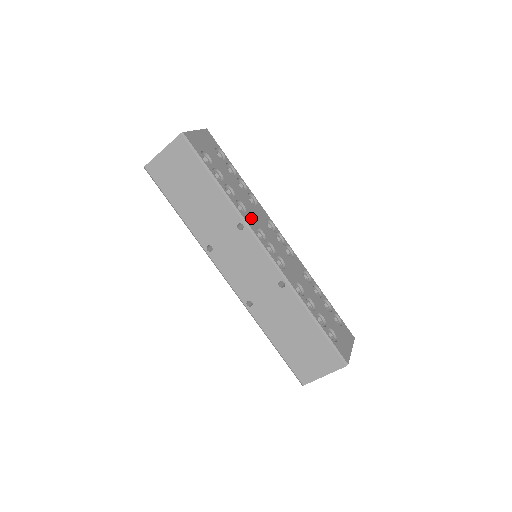
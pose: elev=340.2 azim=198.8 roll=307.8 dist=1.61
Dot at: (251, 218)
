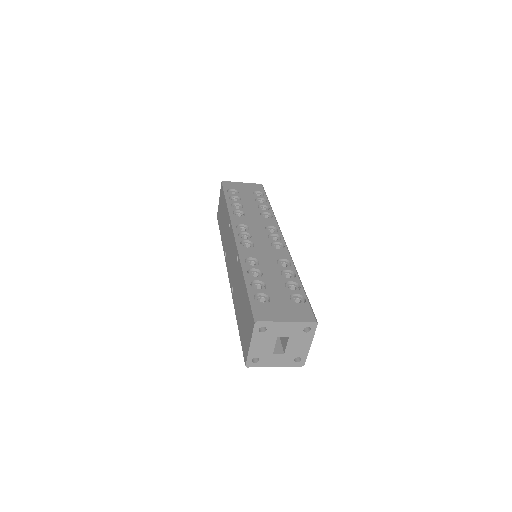
Dot at: (244, 220)
